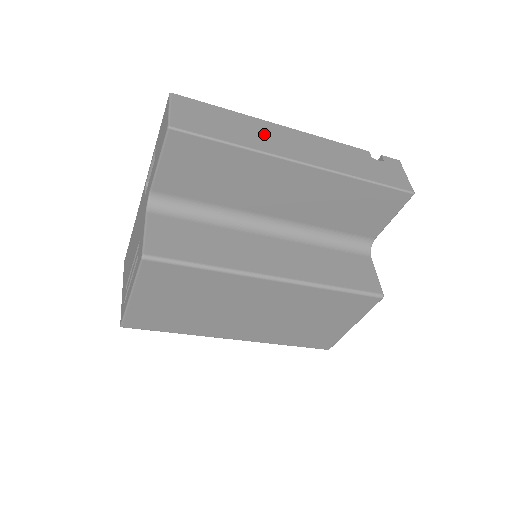
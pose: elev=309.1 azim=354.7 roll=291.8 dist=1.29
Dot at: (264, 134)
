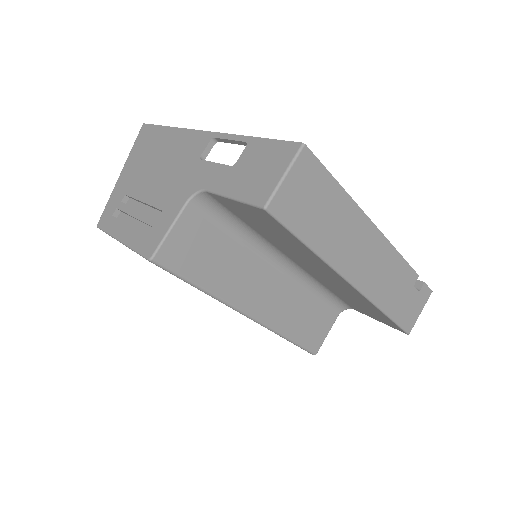
Dot at: (349, 236)
